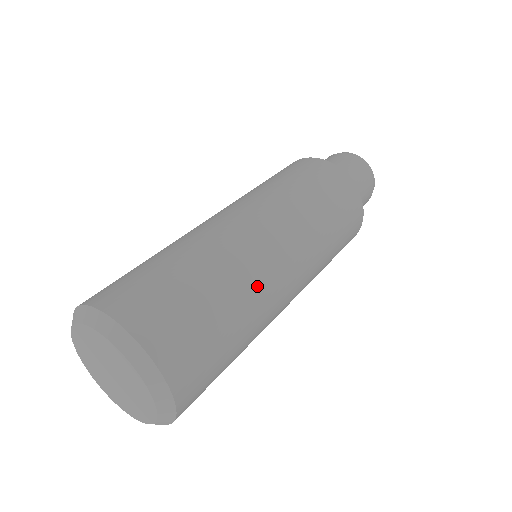
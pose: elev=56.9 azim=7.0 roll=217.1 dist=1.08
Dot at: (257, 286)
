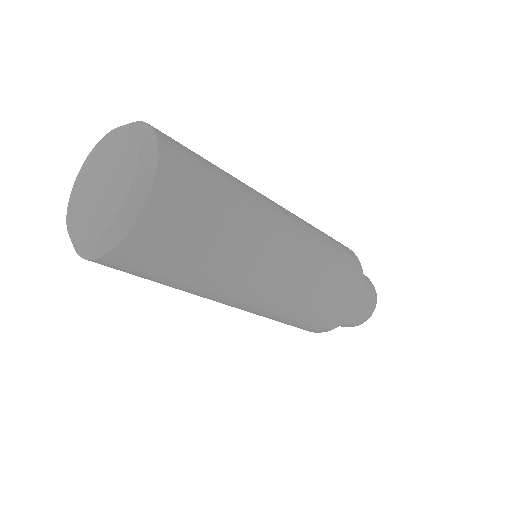
Dot at: (253, 248)
